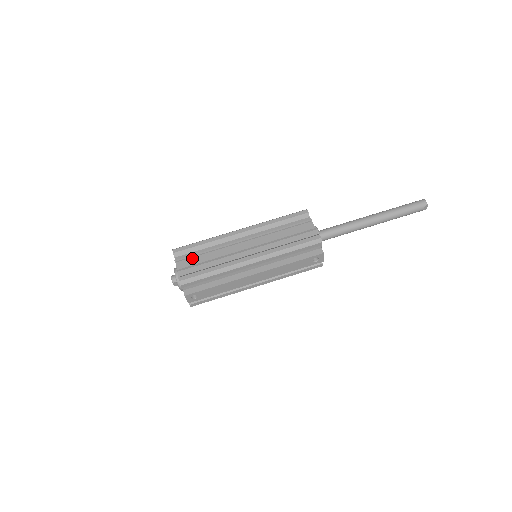
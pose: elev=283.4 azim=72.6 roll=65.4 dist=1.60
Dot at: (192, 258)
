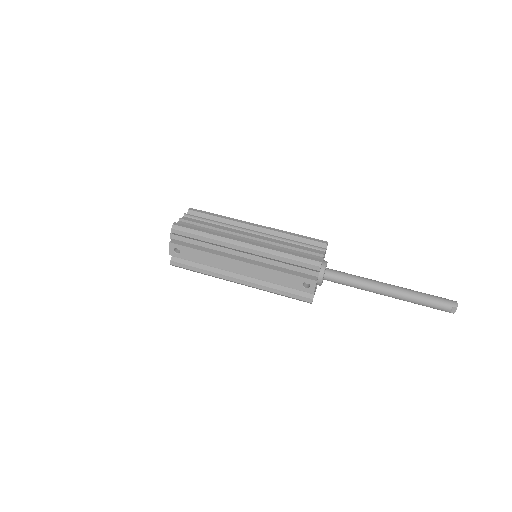
Dot at: (200, 220)
